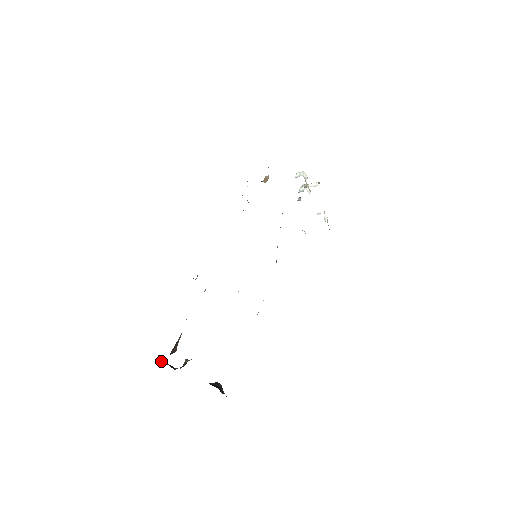
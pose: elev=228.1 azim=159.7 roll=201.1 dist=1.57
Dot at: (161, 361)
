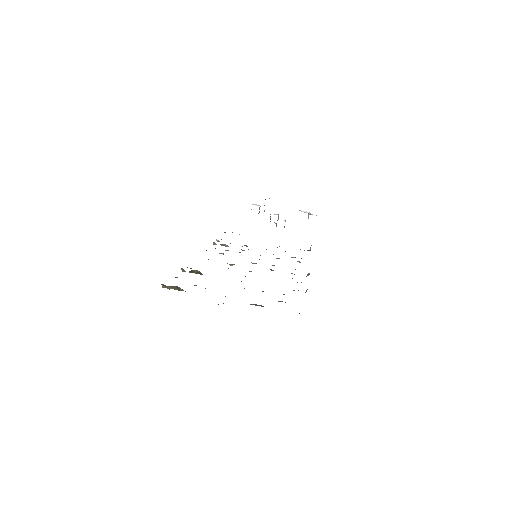
Dot at: occluded
